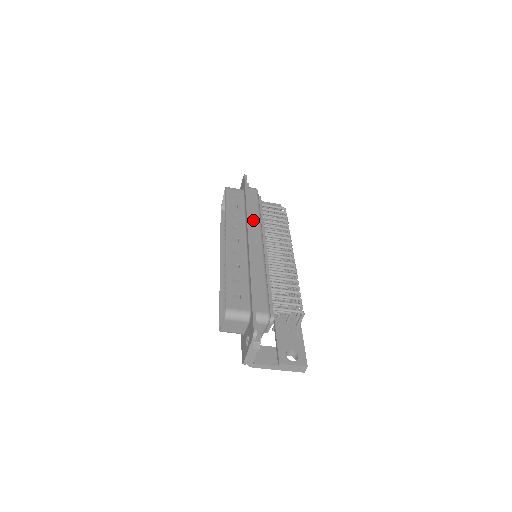
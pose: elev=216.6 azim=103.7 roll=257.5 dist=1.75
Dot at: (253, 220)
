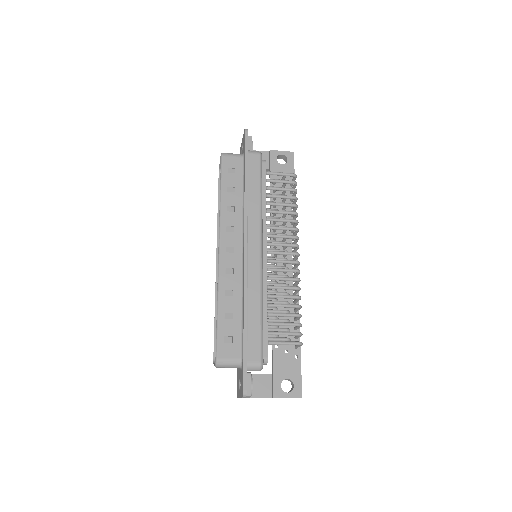
Dot at: (252, 215)
